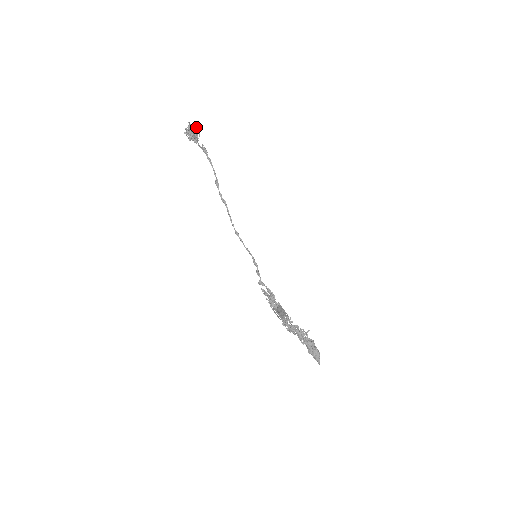
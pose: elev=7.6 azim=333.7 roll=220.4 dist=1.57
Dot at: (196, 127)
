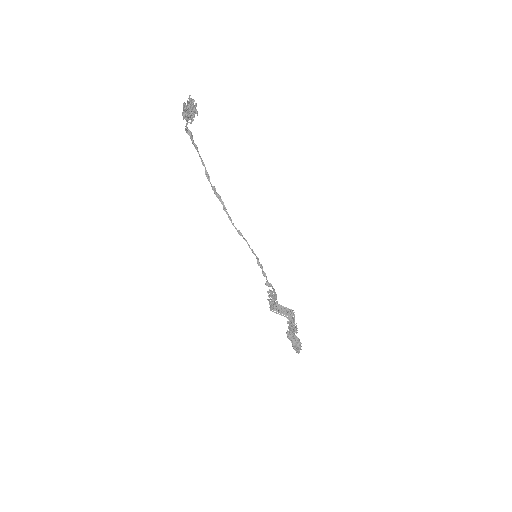
Dot at: (196, 103)
